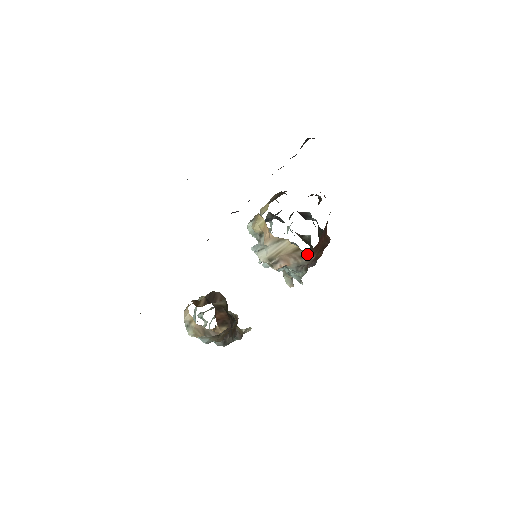
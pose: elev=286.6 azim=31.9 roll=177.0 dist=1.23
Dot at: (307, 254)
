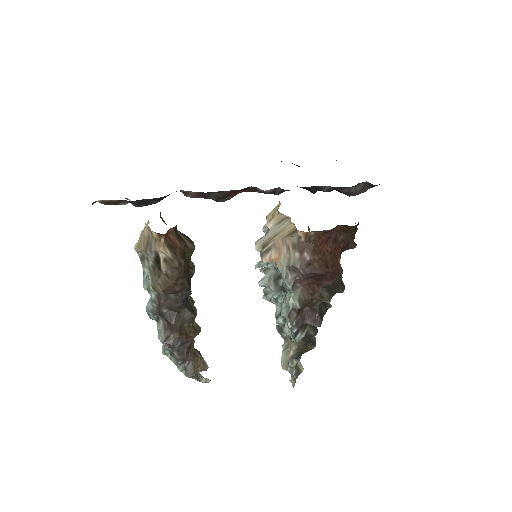
Dot at: (302, 244)
